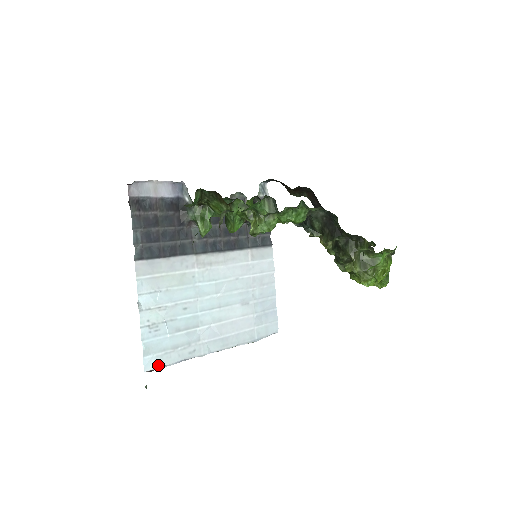
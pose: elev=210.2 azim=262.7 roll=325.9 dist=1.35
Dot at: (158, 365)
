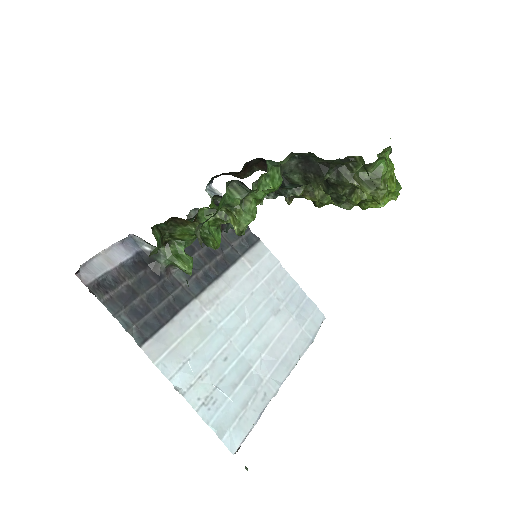
Dot at: (242, 437)
